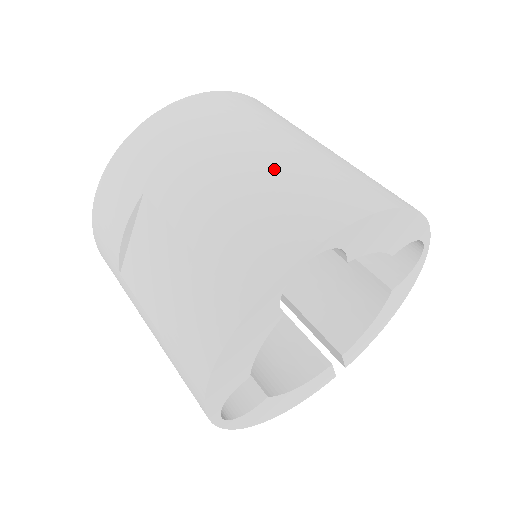
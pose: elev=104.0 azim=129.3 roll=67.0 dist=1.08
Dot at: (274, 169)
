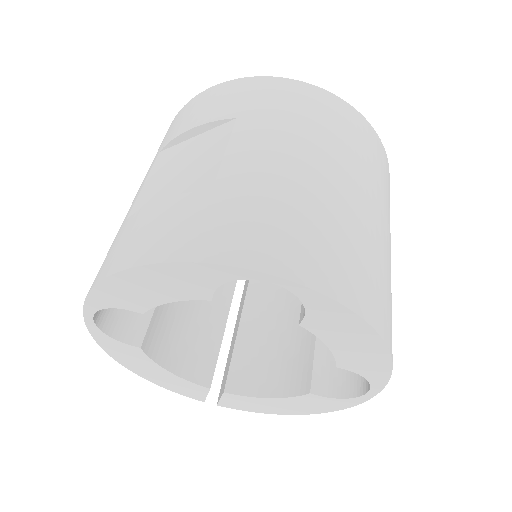
Dot at: (334, 205)
